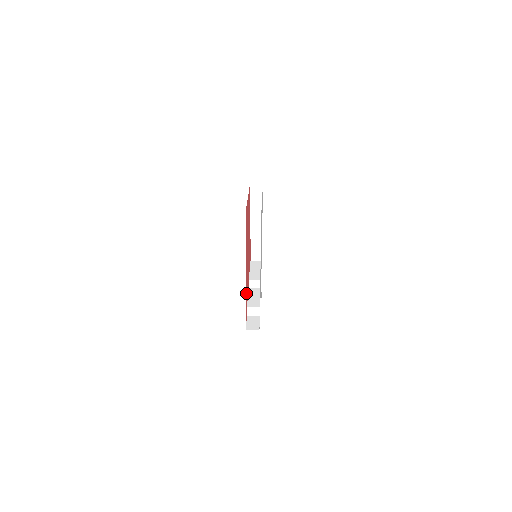
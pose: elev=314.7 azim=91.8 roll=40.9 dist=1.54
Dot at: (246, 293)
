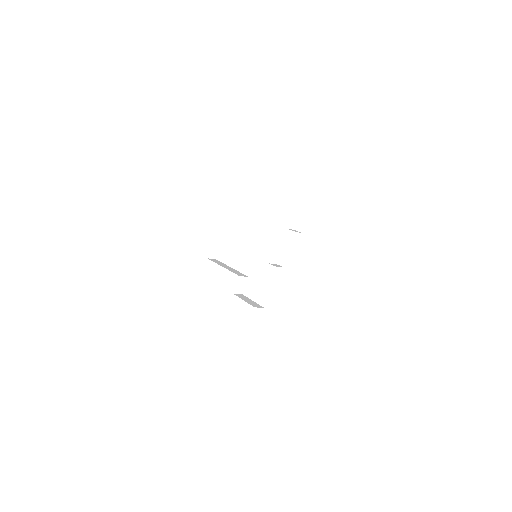
Dot at: occluded
